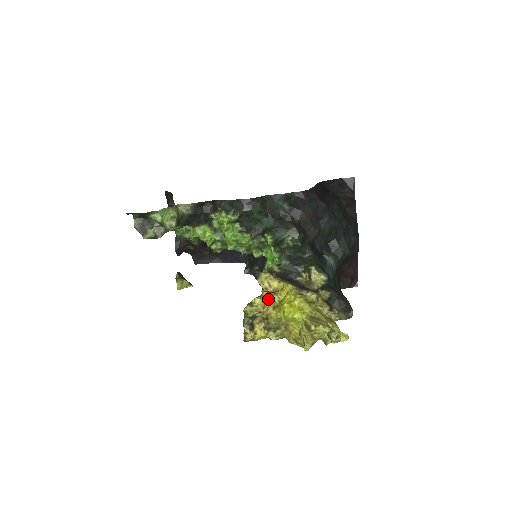
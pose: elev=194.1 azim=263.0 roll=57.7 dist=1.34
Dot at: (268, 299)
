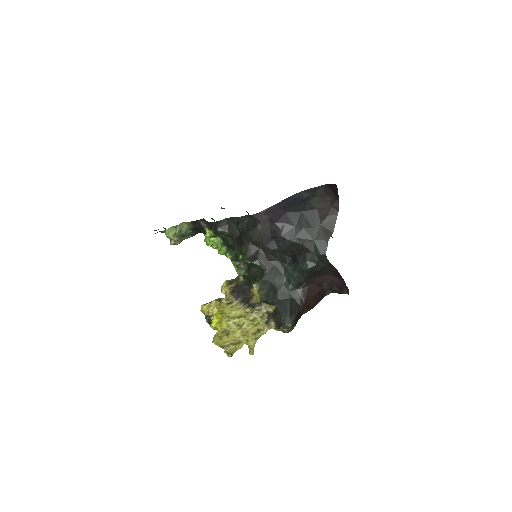
Dot at: (215, 306)
